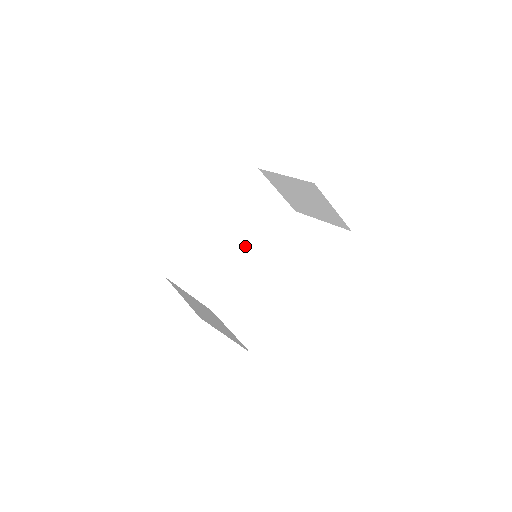
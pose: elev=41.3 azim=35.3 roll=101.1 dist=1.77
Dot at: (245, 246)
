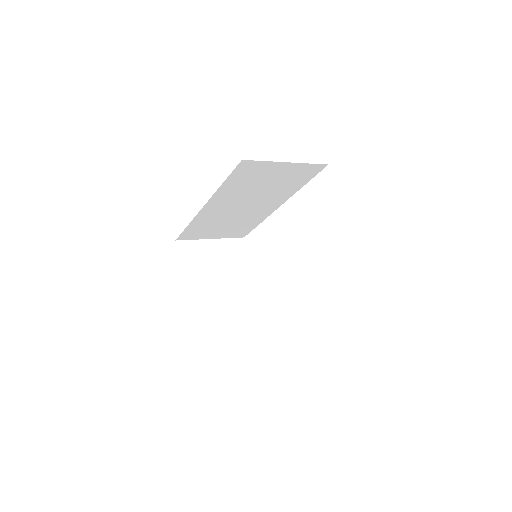
Dot at: (261, 204)
